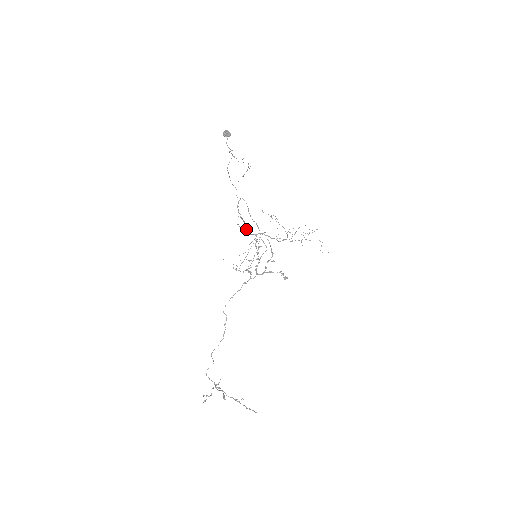
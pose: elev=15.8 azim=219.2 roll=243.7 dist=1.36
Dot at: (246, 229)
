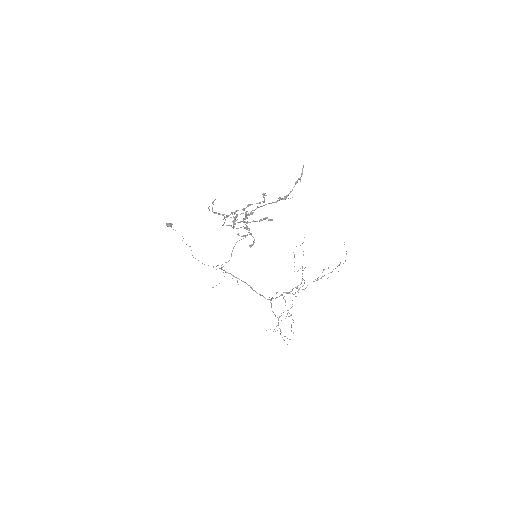
Dot at: (251, 288)
